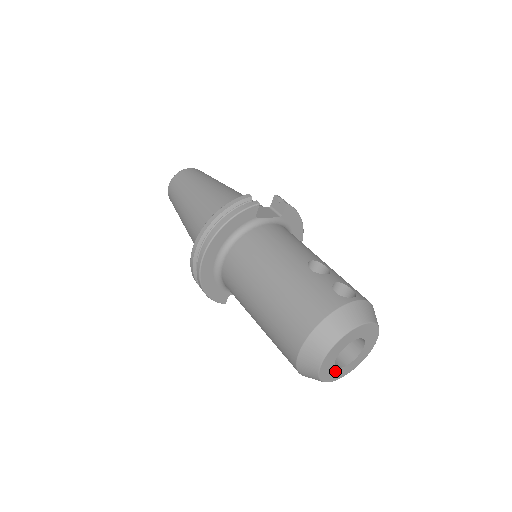
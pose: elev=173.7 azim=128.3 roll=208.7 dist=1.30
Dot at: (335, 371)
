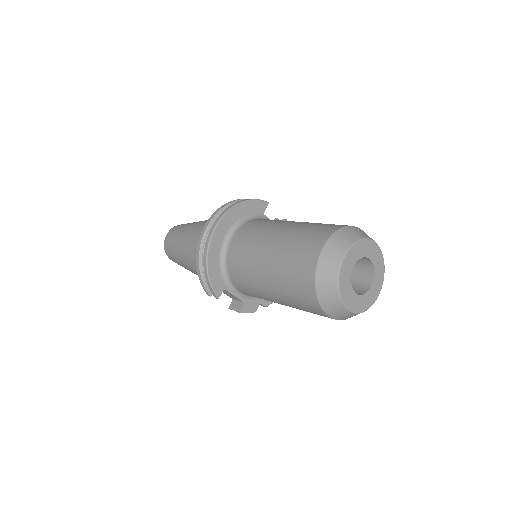
Dot at: (350, 291)
